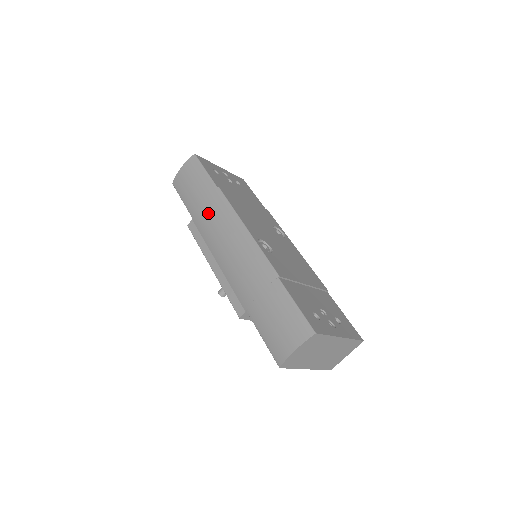
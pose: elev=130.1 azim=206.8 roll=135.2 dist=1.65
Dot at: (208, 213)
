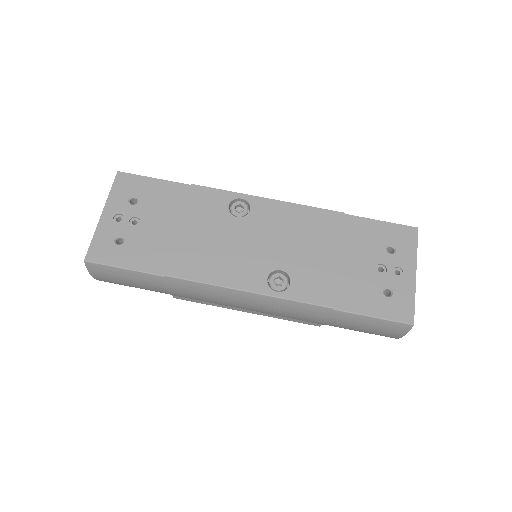
Dot at: (188, 295)
